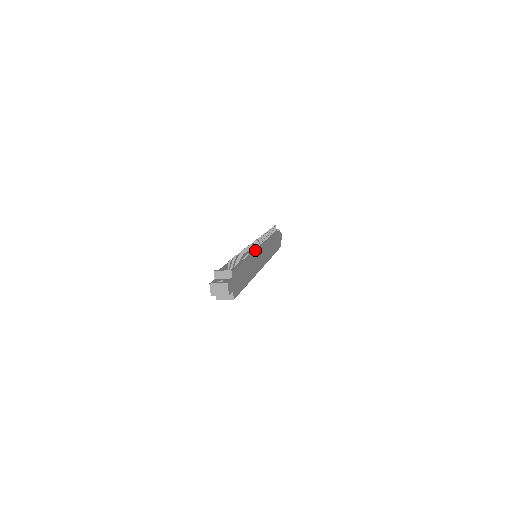
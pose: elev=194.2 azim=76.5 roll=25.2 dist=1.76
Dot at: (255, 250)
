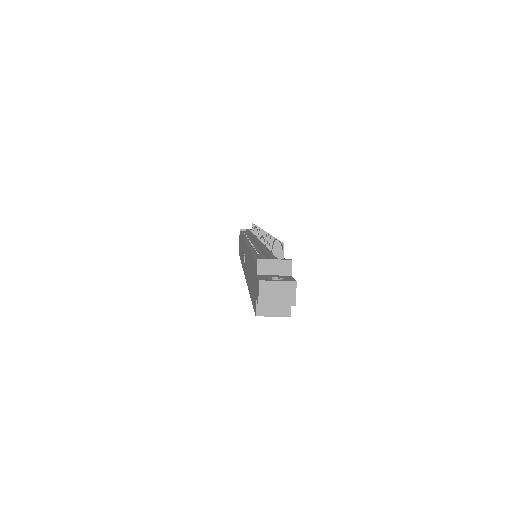
Dot at: occluded
